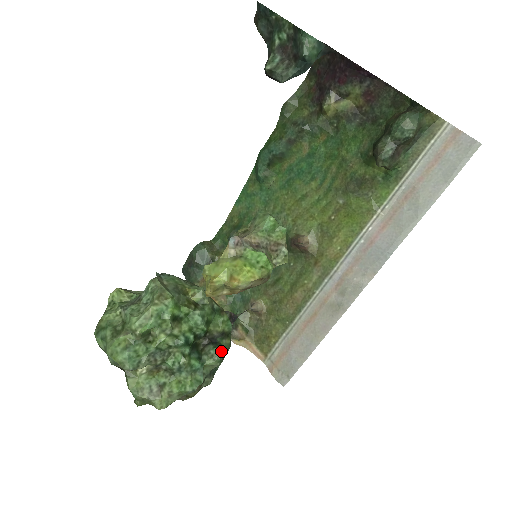
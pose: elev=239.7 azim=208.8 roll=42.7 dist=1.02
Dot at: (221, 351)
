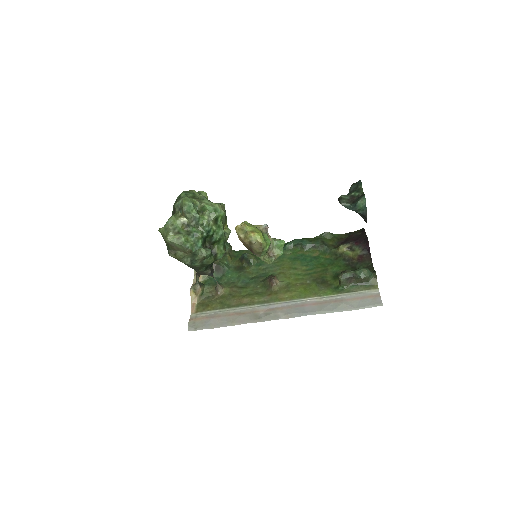
Dot at: (210, 255)
